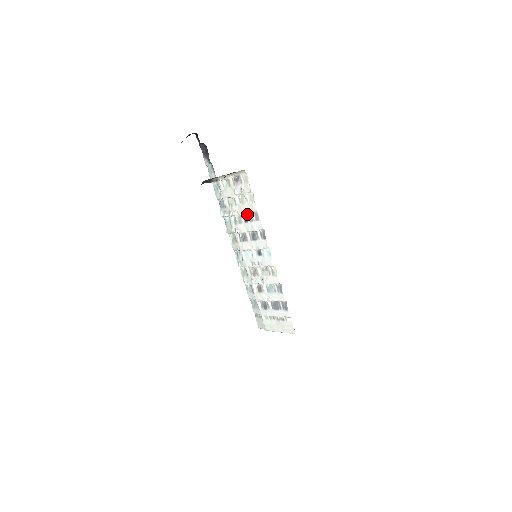
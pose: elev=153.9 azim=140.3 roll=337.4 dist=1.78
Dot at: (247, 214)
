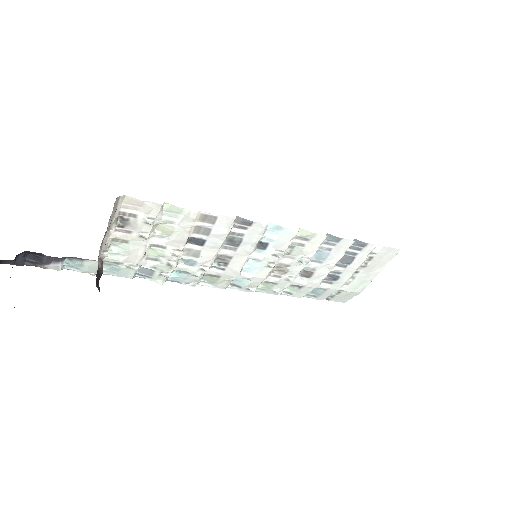
Dot at: (193, 235)
